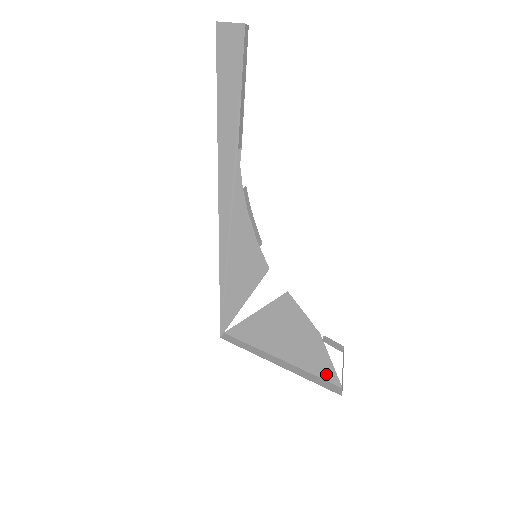
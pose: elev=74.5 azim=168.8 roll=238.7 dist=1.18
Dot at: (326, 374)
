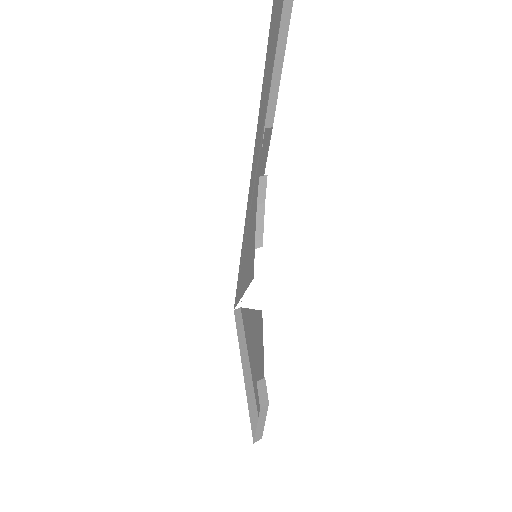
Dot at: occluded
